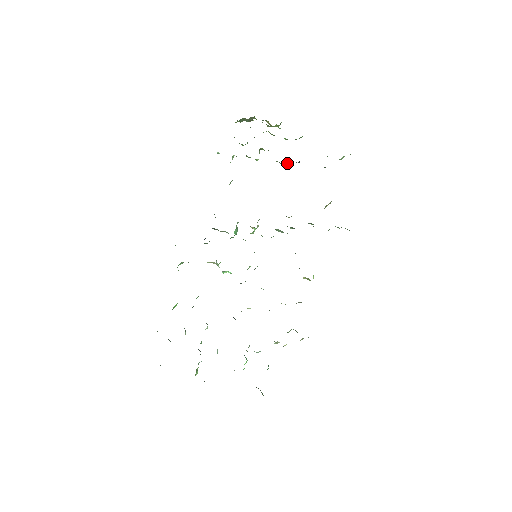
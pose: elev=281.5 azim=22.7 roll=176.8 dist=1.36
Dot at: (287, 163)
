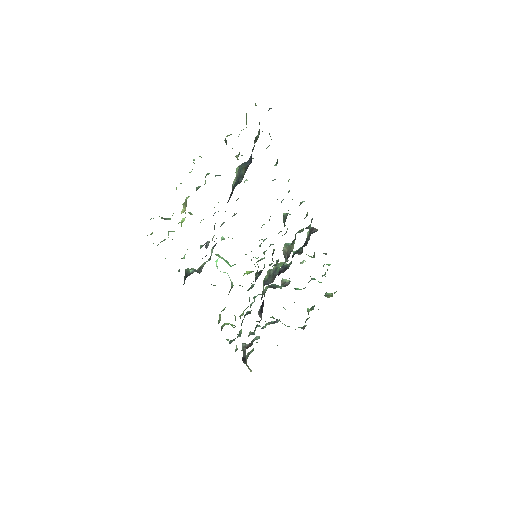
Dot at: occluded
